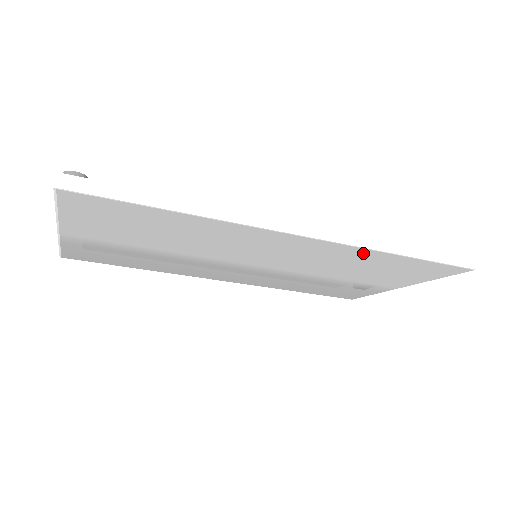
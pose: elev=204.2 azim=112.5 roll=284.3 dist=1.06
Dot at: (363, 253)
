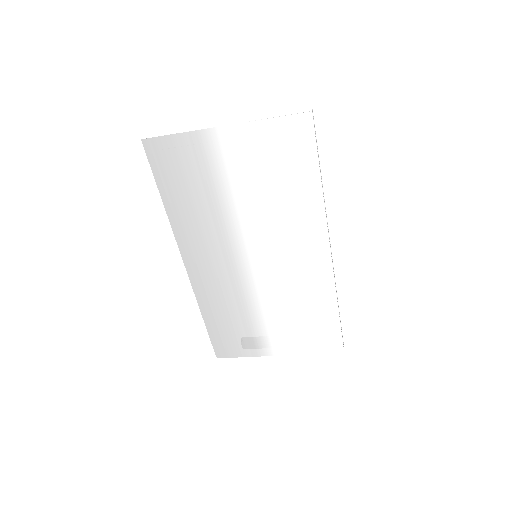
Dot at: (327, 292)
